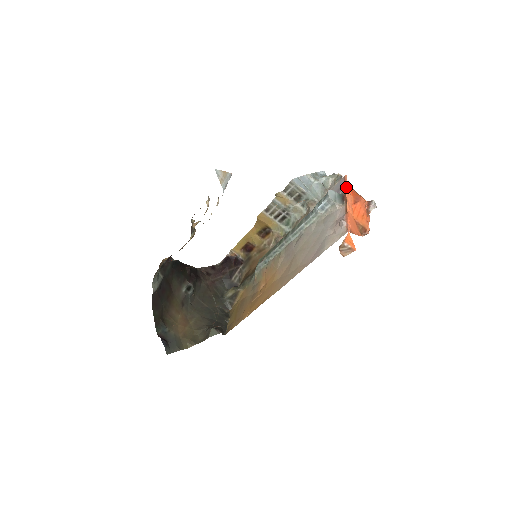
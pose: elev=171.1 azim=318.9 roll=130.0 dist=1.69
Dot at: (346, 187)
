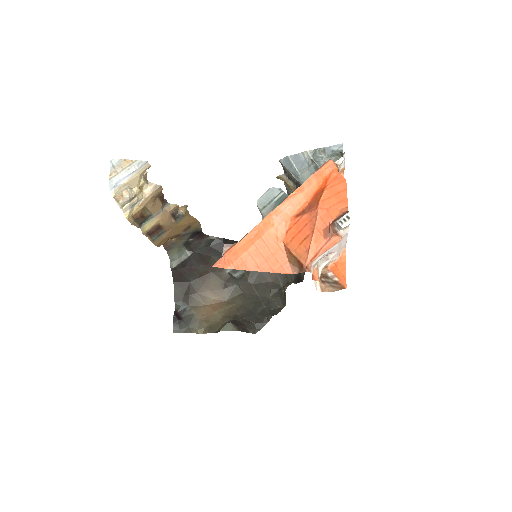
Dot at: occluded
